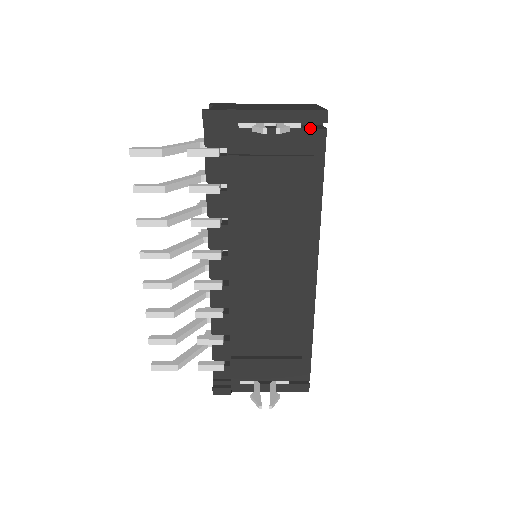
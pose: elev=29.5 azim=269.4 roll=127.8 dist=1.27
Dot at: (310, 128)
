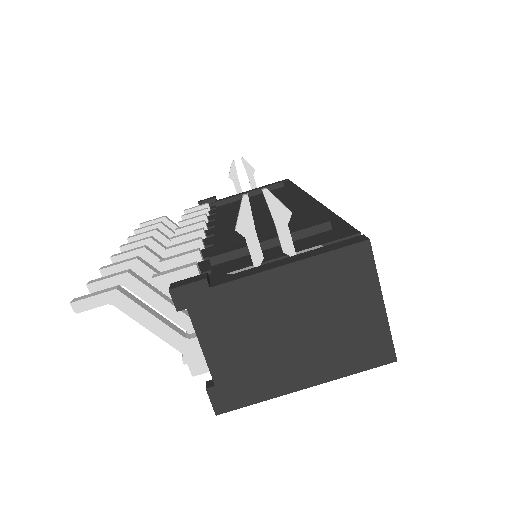
Dot at: occluded
